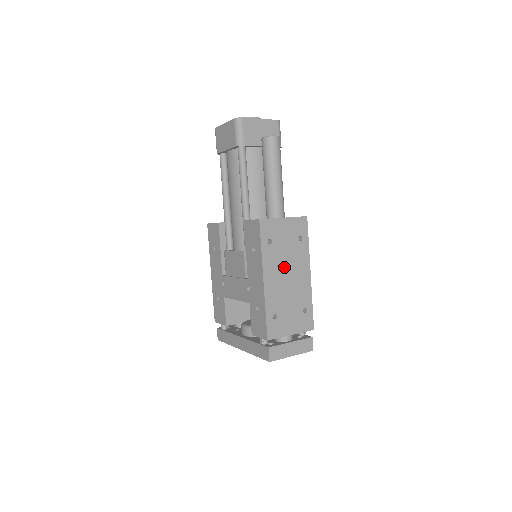
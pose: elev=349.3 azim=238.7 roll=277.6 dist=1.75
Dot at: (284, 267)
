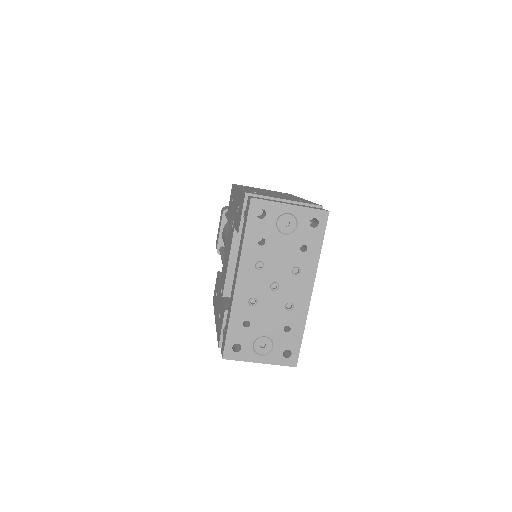
Dot at: occluded
